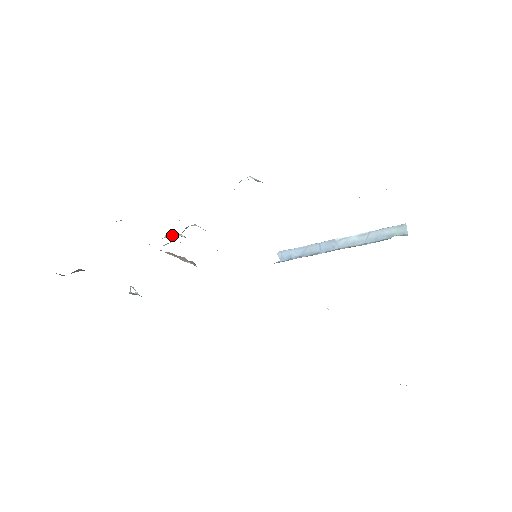
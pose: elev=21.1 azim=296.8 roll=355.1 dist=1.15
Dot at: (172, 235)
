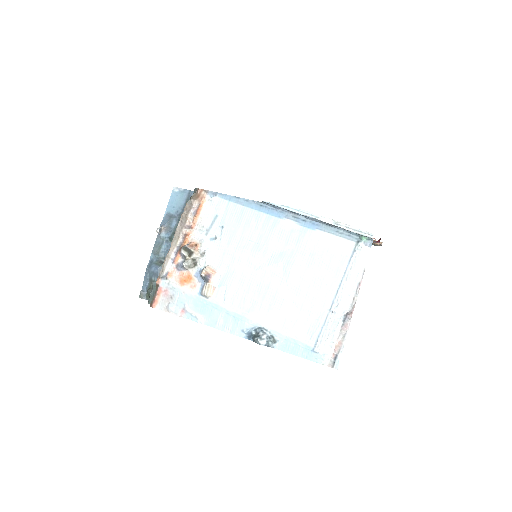
Dot at: (191, 271)
